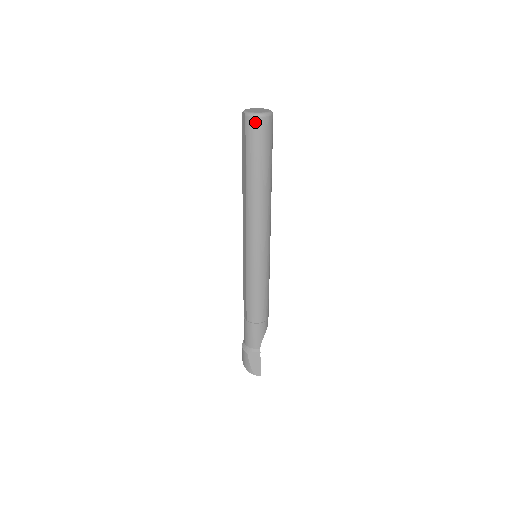
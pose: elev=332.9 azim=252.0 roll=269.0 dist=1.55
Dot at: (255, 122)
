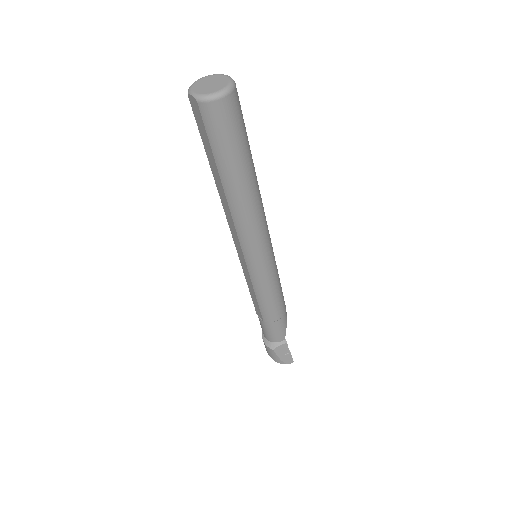
Dot at: (215, 108)
